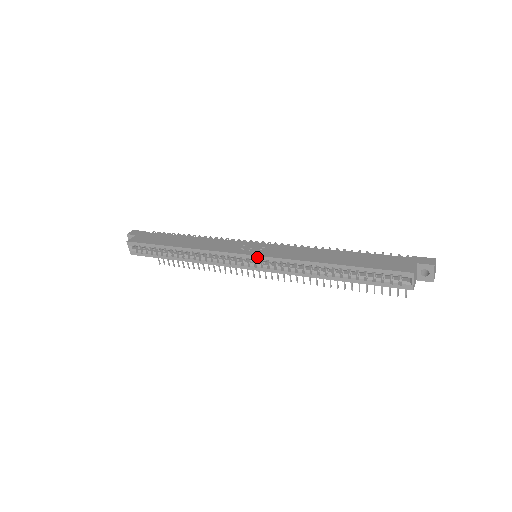
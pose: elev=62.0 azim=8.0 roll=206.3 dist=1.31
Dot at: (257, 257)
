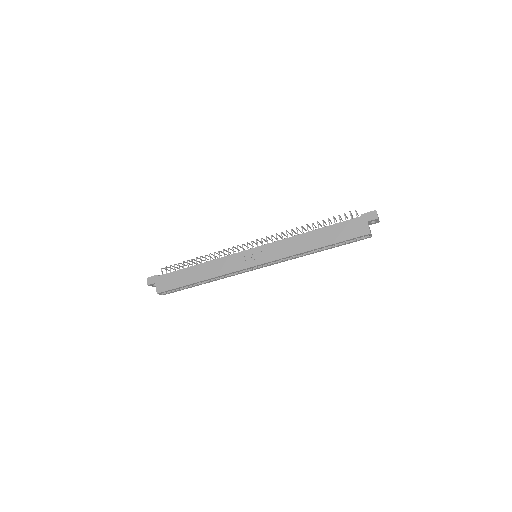
Dot at: (263, 264)
